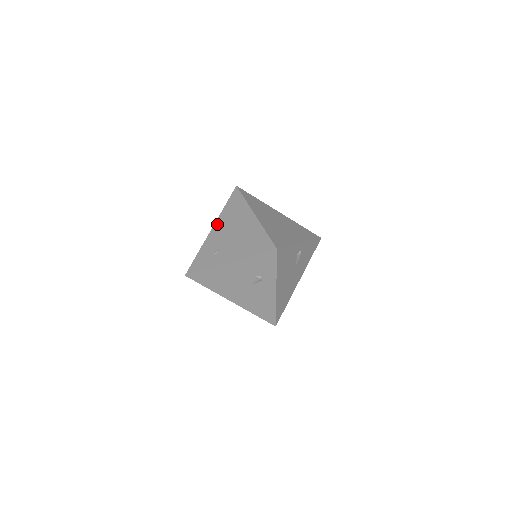
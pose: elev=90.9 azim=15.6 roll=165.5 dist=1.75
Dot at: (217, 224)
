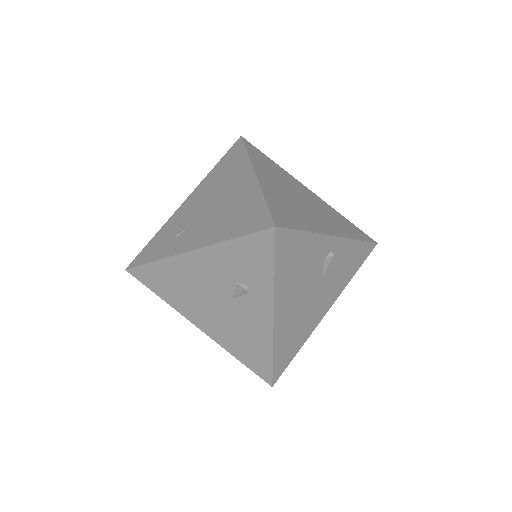
Dot at: (196, 191)
